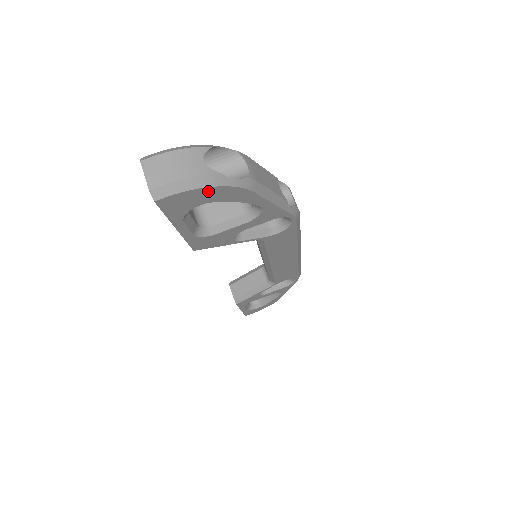
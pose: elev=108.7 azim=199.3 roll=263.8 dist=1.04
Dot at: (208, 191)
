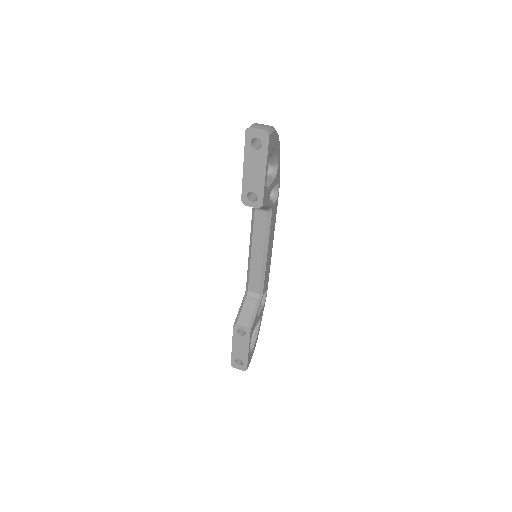
Dot at: (276, 136)
